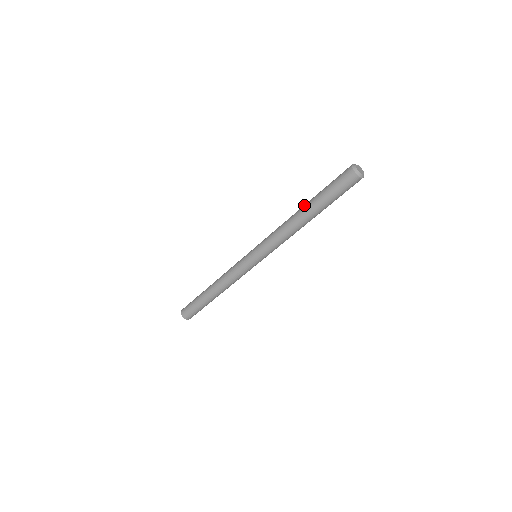
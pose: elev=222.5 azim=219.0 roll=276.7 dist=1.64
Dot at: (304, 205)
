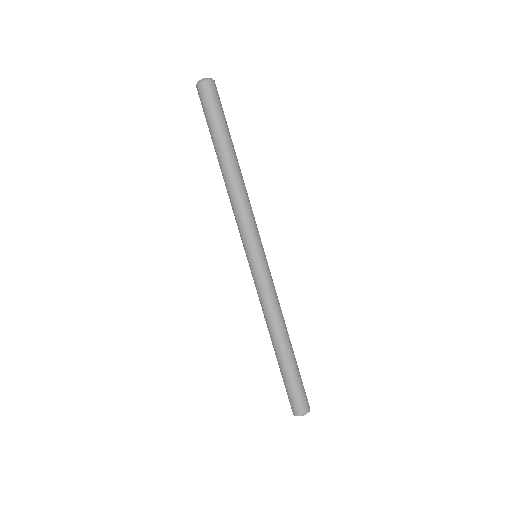
Dot at: occluded
